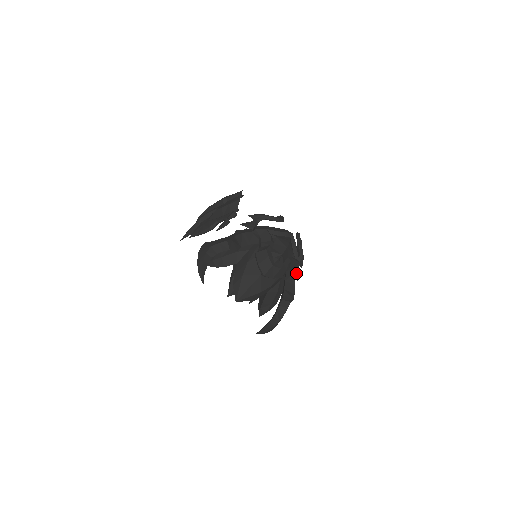
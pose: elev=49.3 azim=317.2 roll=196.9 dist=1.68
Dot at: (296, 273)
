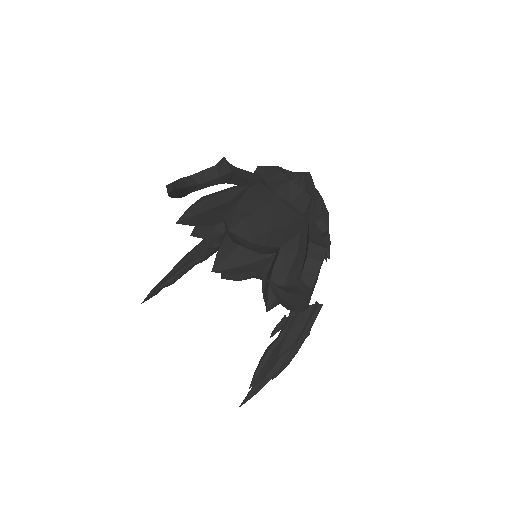
Dot at: (324, 231)
